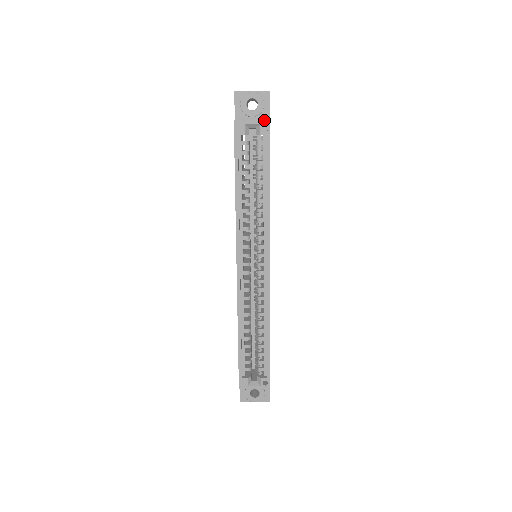
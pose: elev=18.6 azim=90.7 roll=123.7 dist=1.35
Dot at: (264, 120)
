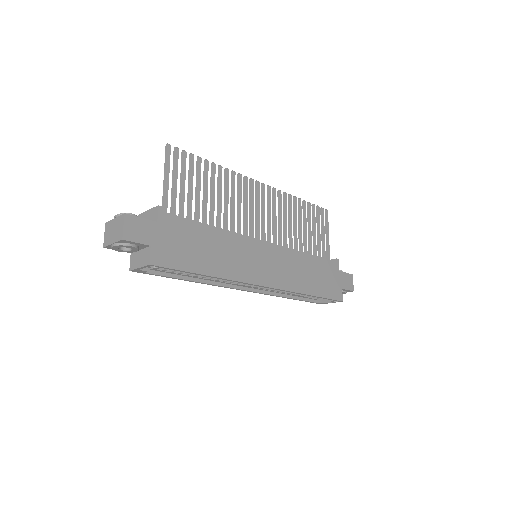
Dot at: (146, 266)
